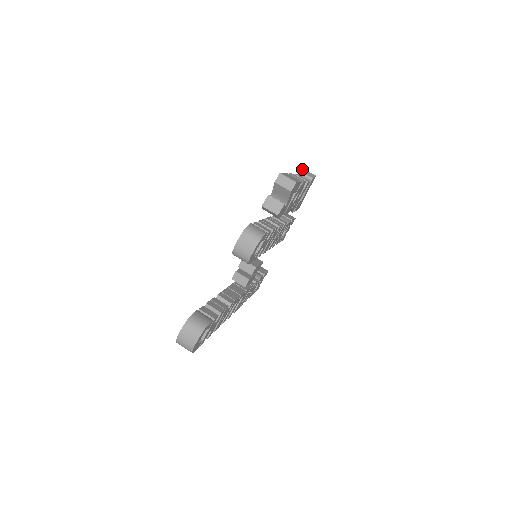
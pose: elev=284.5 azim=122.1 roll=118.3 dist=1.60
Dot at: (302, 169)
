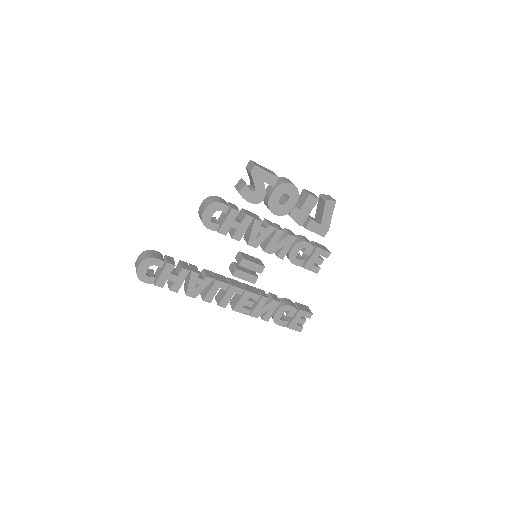
Dot at: (327, 195)
